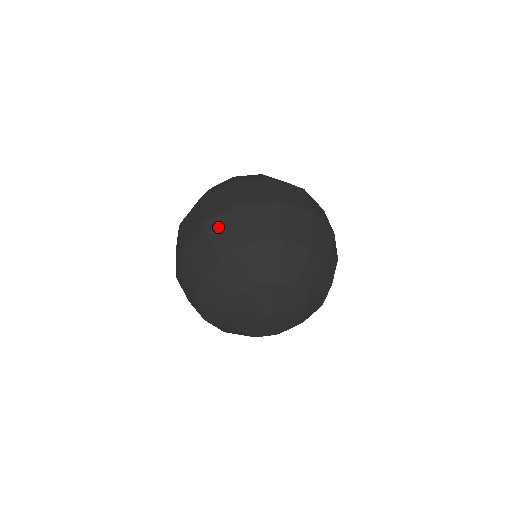
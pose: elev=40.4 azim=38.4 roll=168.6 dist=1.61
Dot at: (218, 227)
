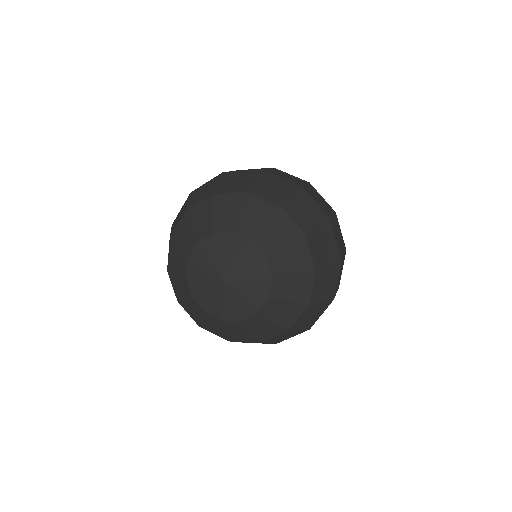
Dot at: (271, 181)
